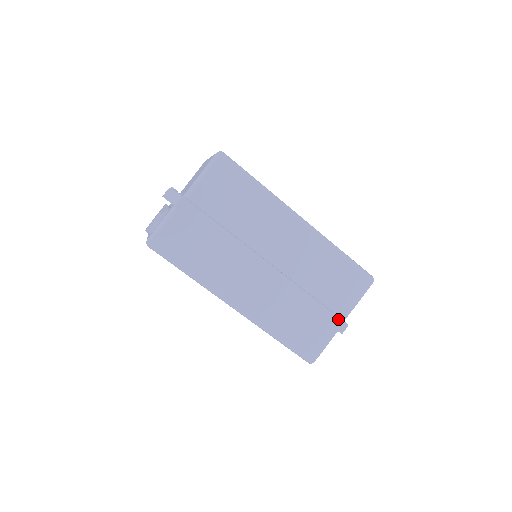
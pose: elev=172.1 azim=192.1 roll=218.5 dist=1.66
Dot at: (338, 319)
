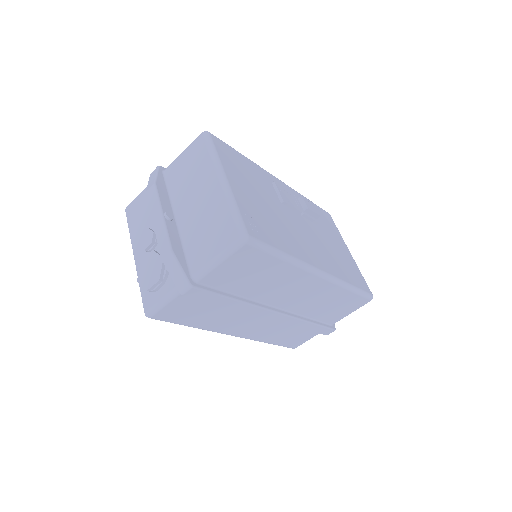
Dot at: (328, 329)
